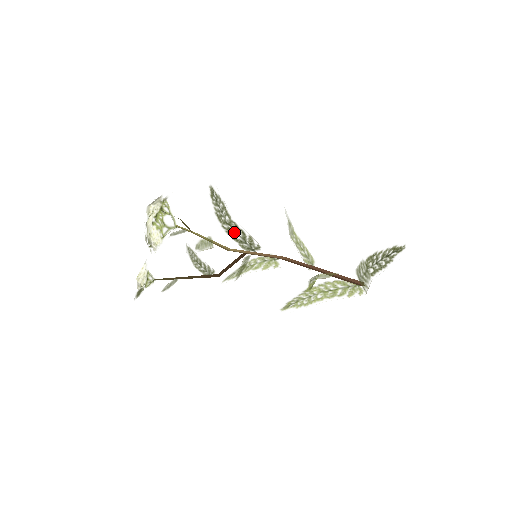
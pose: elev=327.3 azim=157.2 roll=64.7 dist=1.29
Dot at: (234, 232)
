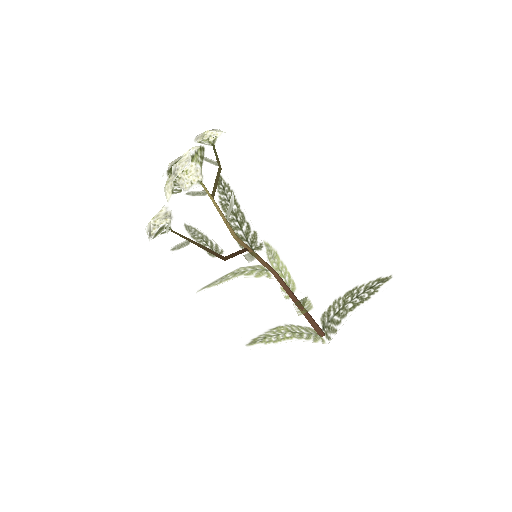
Dot at: (237, 225)
